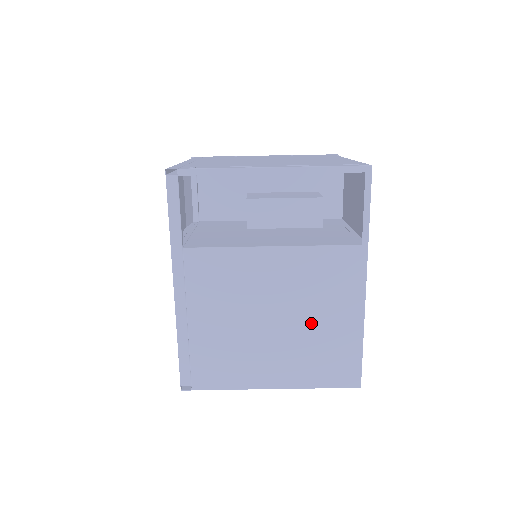
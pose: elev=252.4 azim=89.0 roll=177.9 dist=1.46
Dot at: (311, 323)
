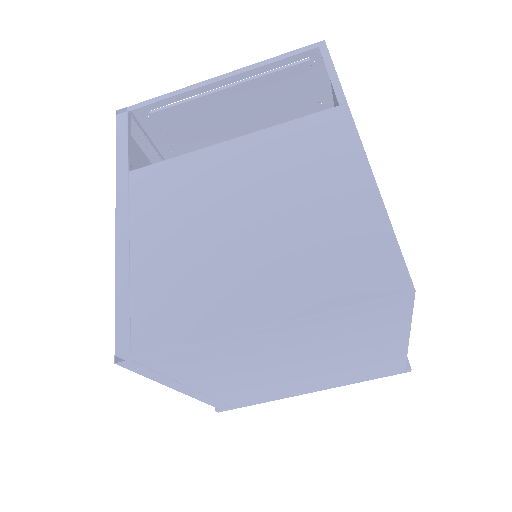
Dot at: (298, 210)
